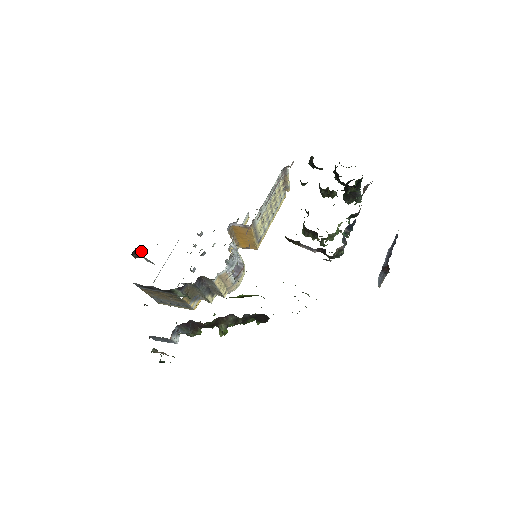
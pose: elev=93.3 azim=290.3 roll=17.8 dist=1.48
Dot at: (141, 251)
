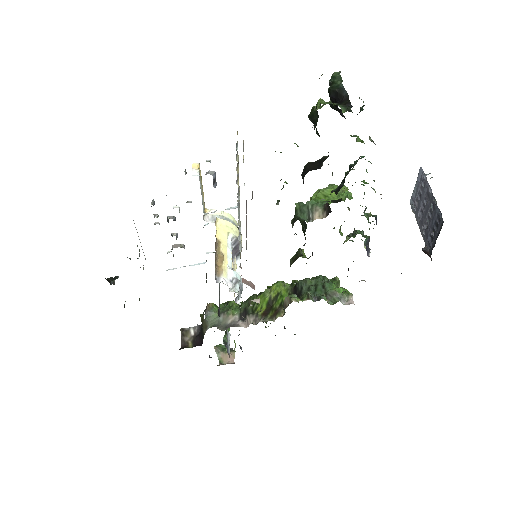
Dot at: occluded
